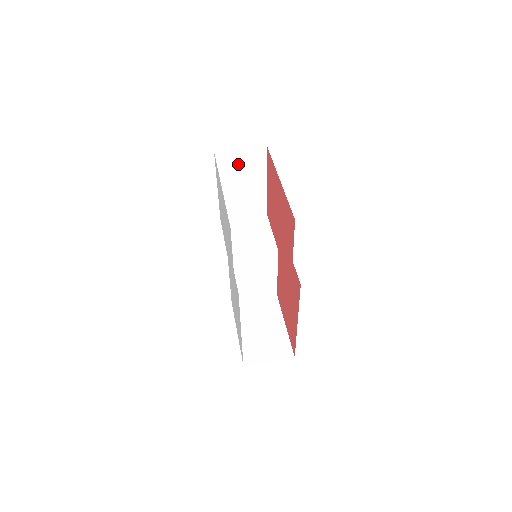
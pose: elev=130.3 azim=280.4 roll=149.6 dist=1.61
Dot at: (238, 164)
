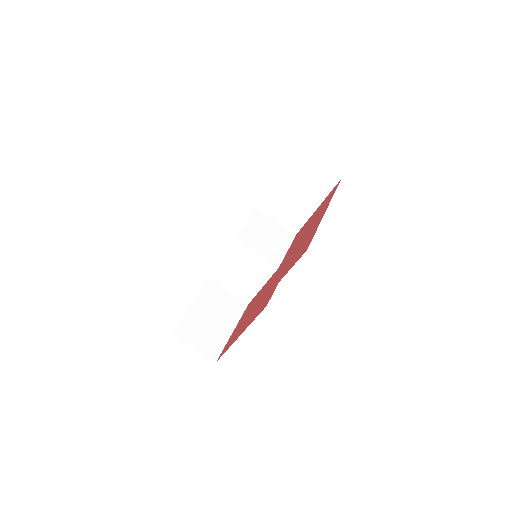
Dot at: (307, 174)
